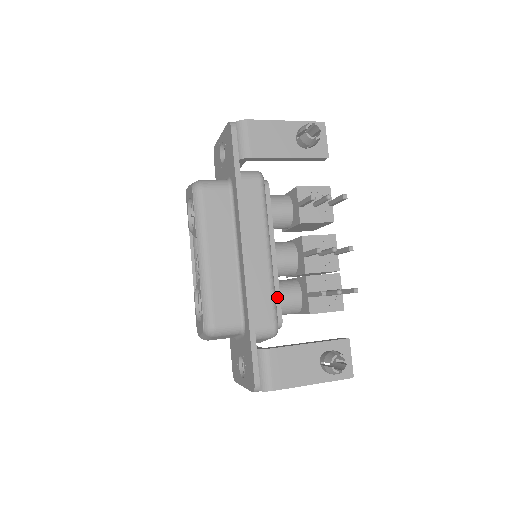
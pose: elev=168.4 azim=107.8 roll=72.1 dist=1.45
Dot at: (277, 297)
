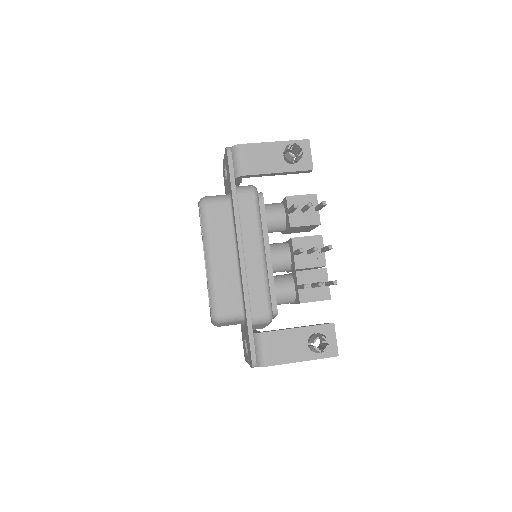
Dot at: (272, 290)
